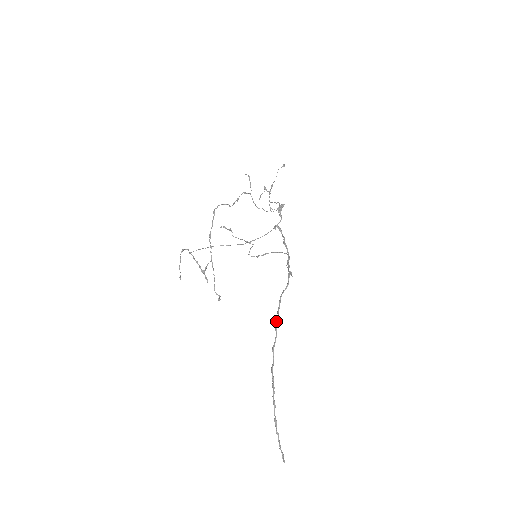
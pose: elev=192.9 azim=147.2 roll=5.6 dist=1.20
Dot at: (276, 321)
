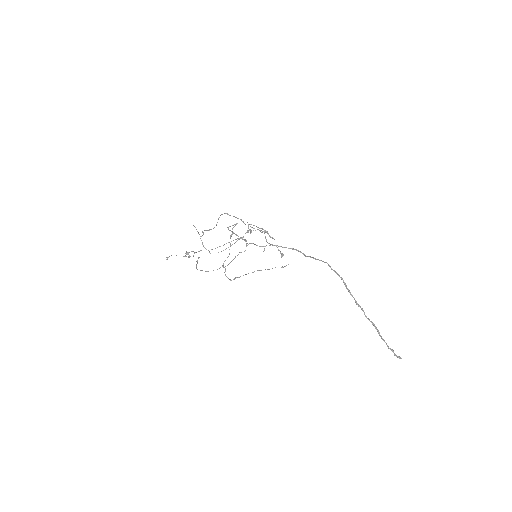
Dot at: (326, 262)
